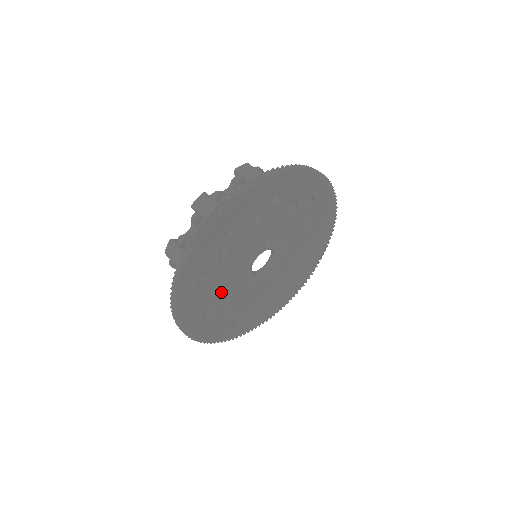
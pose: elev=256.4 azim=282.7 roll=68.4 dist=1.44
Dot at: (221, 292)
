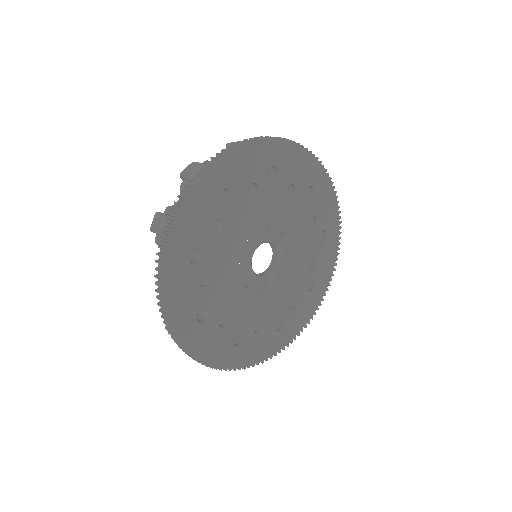
Dot at: (217, 285)
